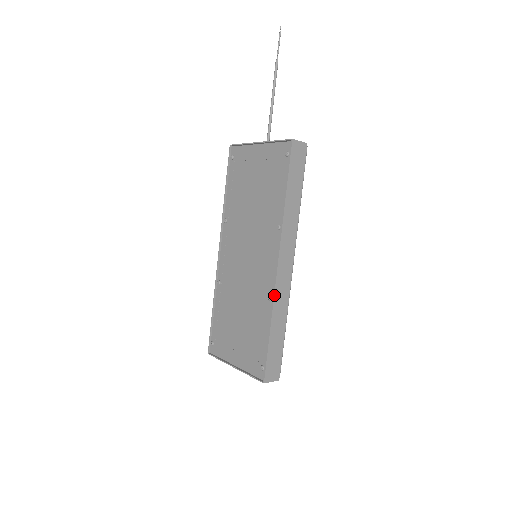
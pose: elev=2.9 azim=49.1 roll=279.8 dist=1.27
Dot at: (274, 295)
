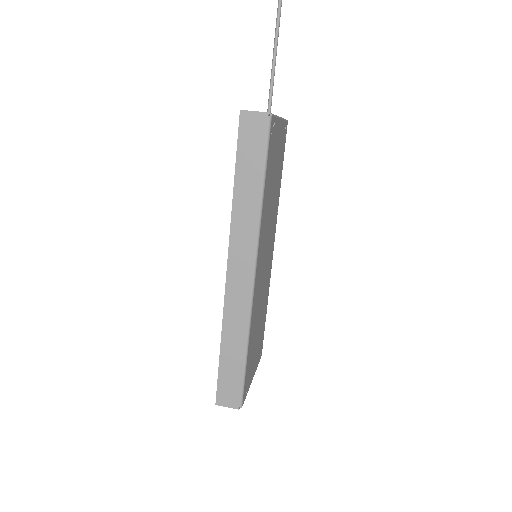
Dot at: (224, 307)
